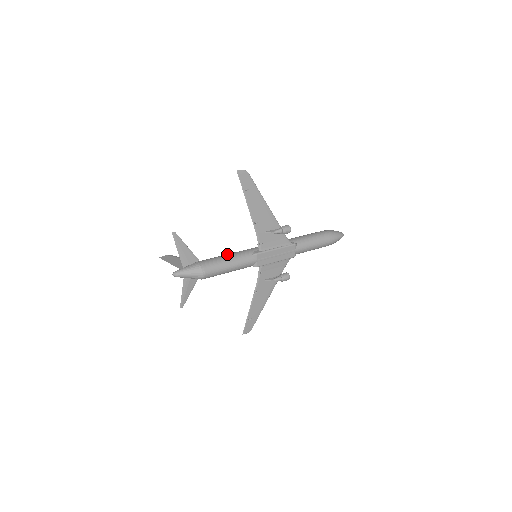
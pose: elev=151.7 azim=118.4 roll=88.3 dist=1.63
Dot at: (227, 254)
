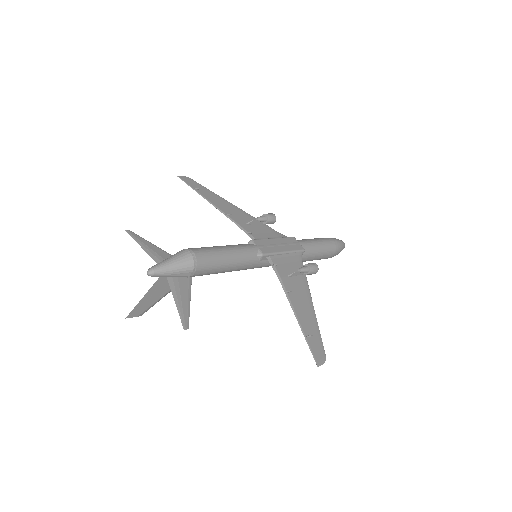
Dot at: occluded
